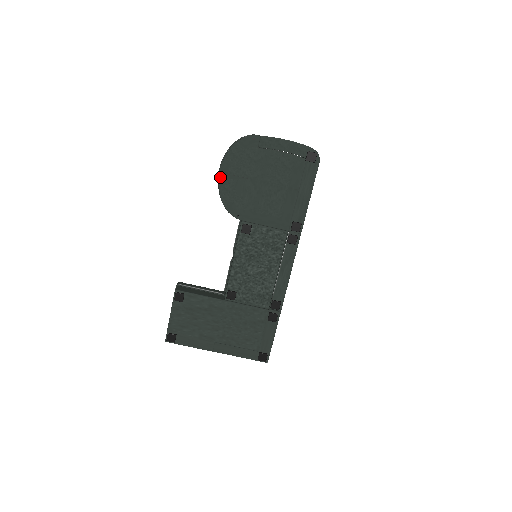
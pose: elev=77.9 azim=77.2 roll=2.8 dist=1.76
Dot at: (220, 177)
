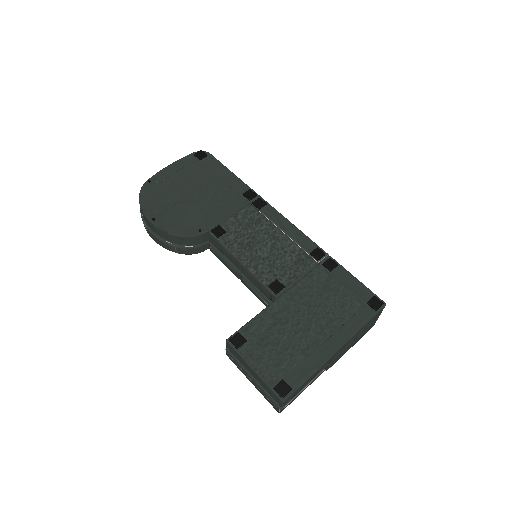
Dot at: (154, 223)
